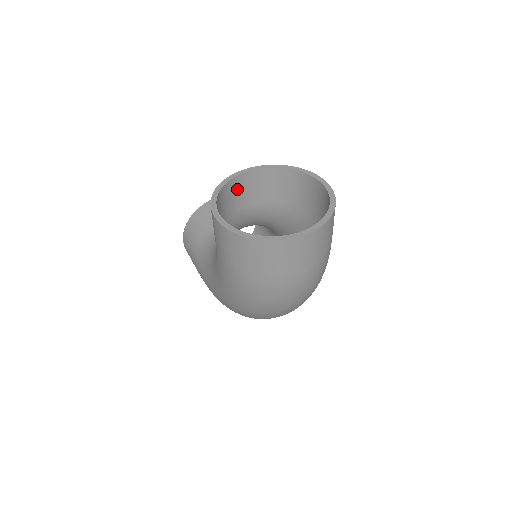
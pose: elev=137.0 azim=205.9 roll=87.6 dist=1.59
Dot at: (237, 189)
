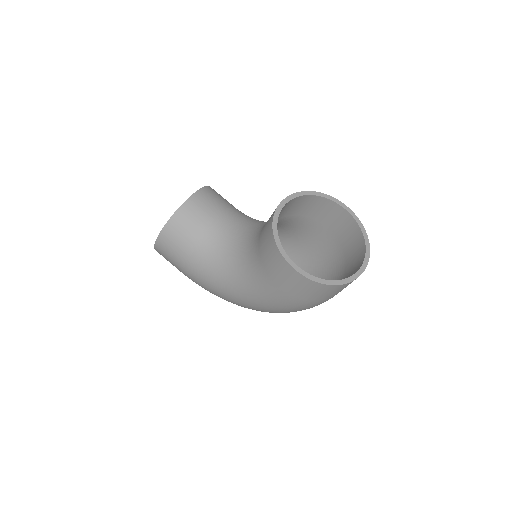
Dot at: occluded
